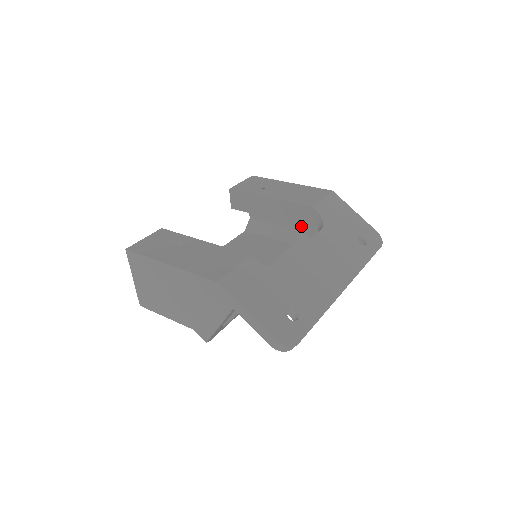
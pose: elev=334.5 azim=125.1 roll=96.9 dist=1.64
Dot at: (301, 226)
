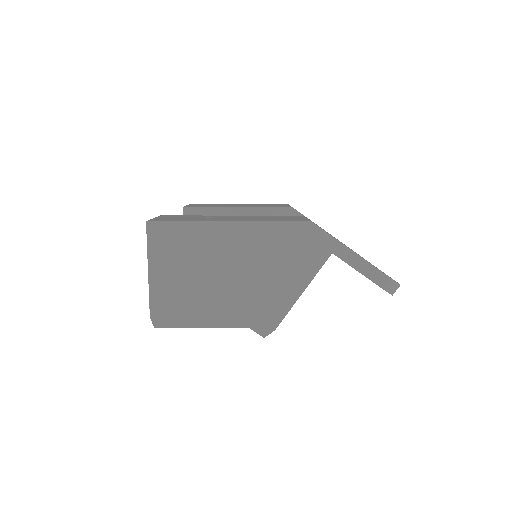
Dot at: occluded
